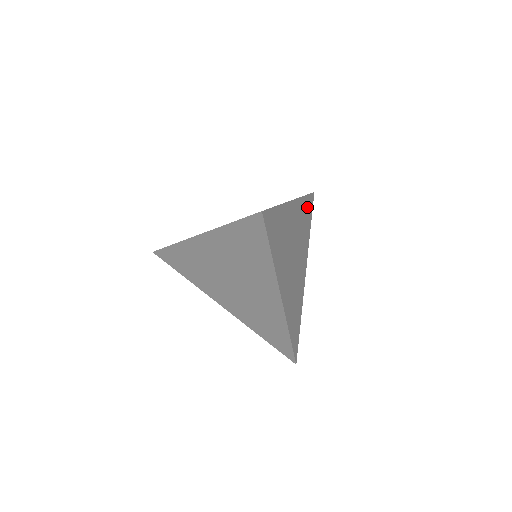
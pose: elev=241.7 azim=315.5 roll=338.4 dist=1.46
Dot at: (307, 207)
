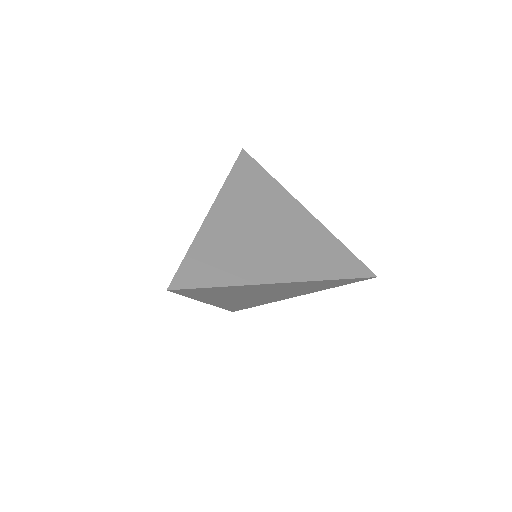
Dot at: occluded
